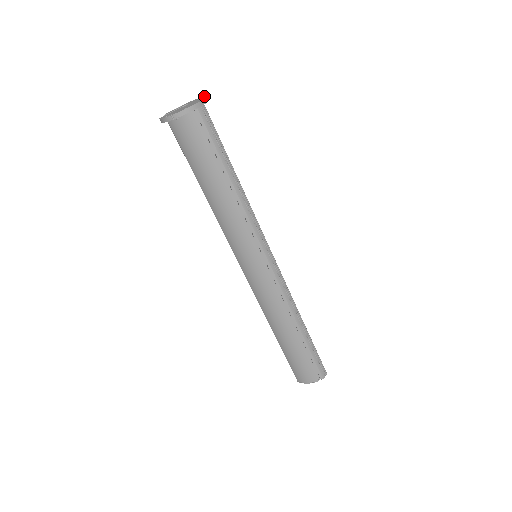
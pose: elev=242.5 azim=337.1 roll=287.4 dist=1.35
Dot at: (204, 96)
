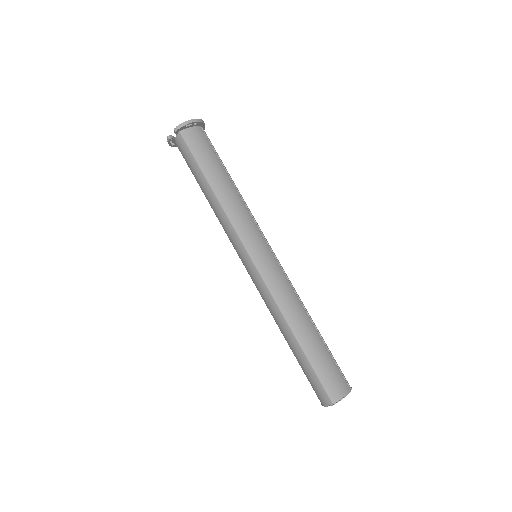
Dot at: occluded
